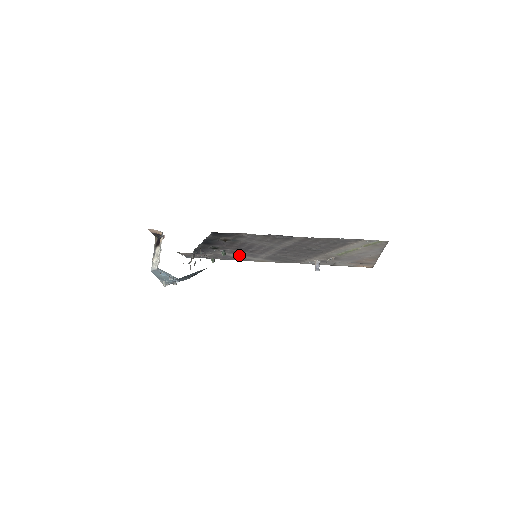
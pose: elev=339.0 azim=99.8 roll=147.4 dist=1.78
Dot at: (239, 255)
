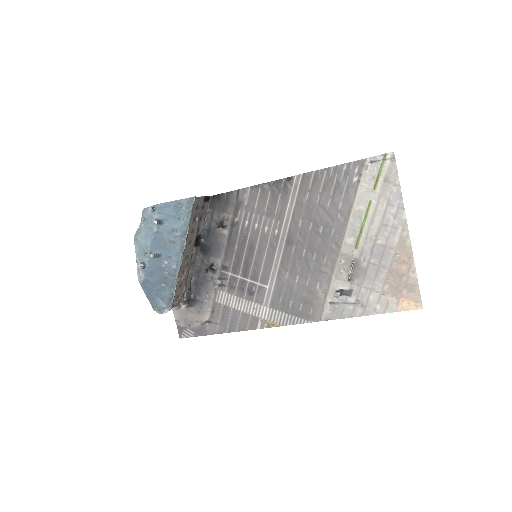
Dot at: (241, 300)
